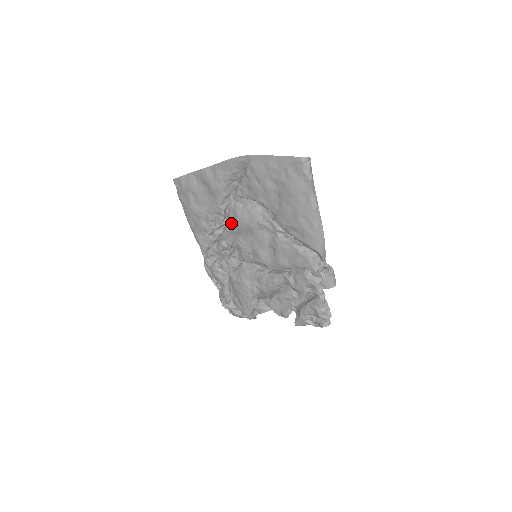
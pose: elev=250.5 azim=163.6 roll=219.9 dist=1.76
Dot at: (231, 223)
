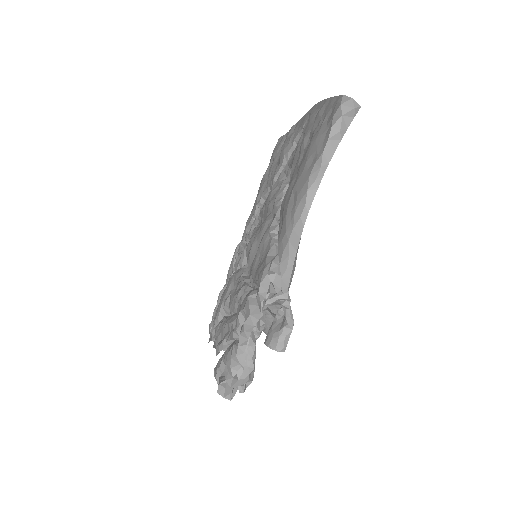
Dot at: occluded
